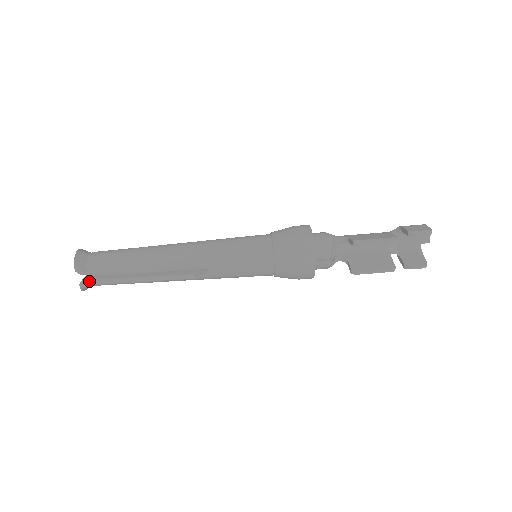
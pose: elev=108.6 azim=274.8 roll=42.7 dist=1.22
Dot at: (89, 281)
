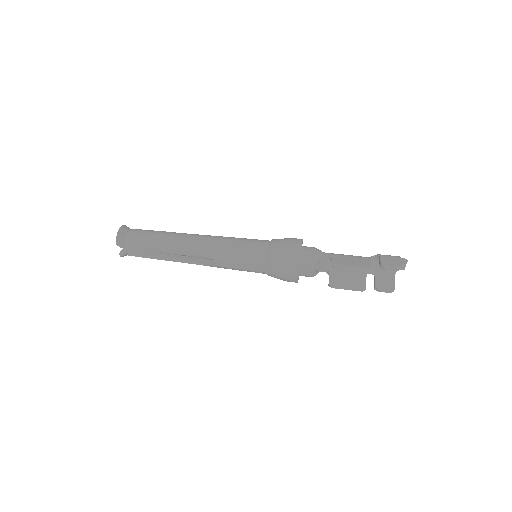
Dot at: (126, 253)
